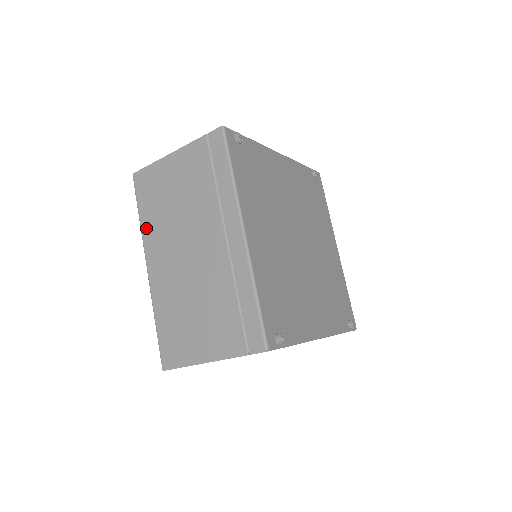
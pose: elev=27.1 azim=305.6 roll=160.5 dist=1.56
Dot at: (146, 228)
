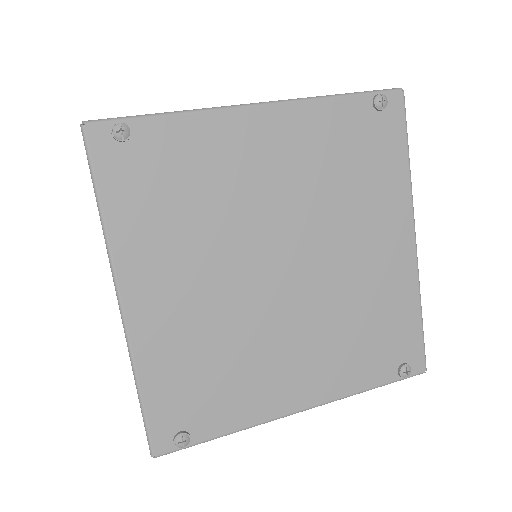
Dot at: occluded
